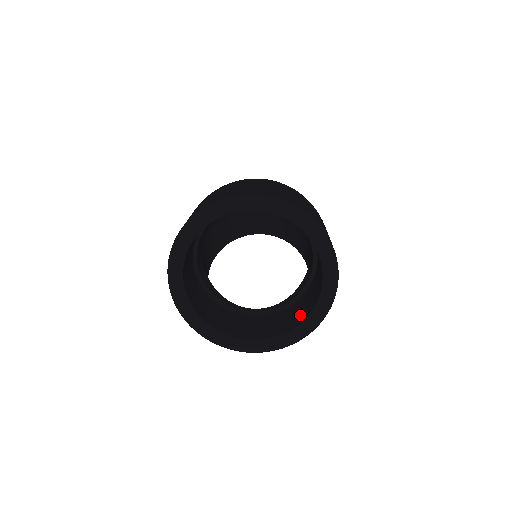
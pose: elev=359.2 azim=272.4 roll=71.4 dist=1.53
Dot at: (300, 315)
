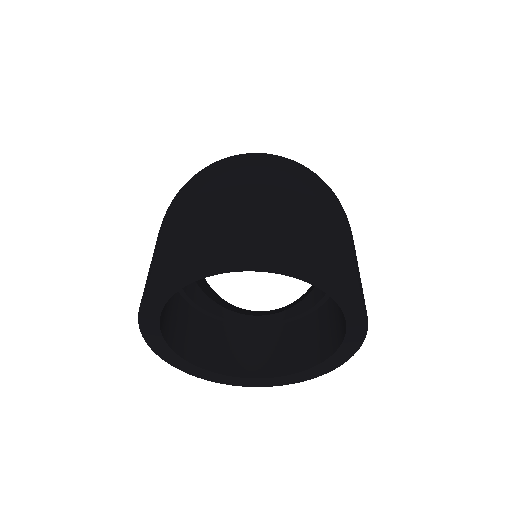
Dot at: (314, 349)
